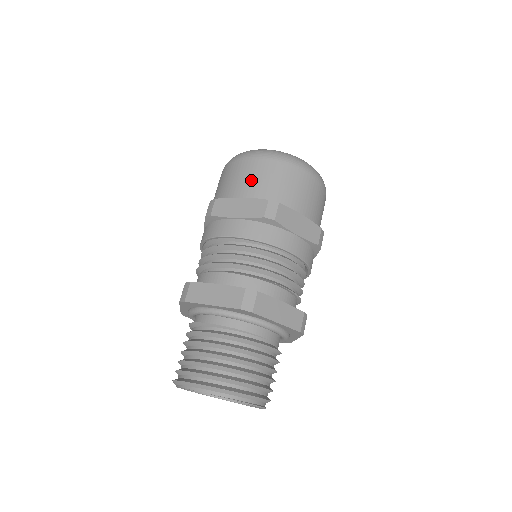
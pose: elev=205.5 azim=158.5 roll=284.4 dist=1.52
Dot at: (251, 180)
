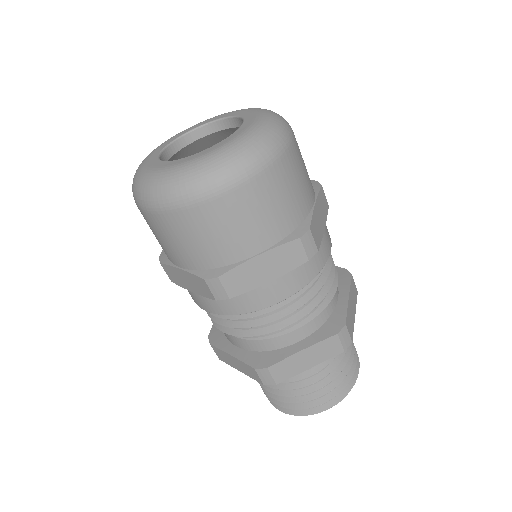
Dot at: (252, 226)
